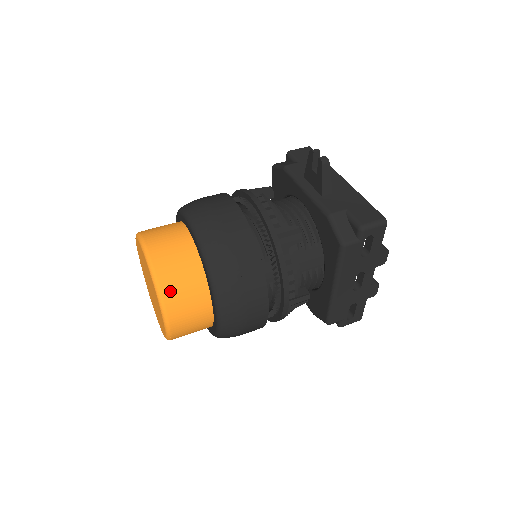
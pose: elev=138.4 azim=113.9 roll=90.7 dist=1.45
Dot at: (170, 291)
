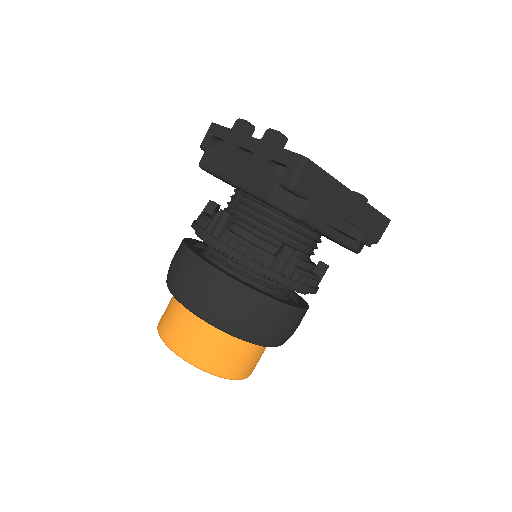
Dot at: occluded
